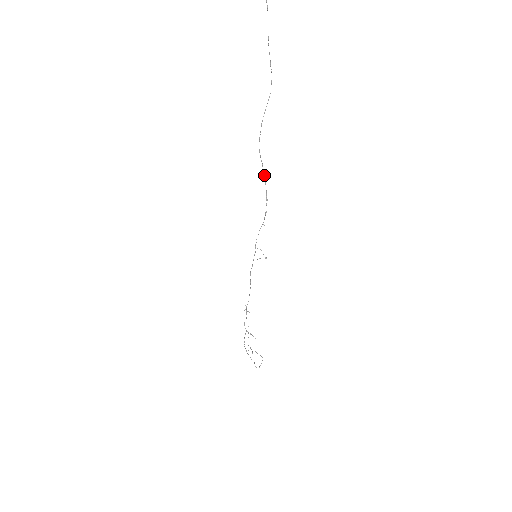
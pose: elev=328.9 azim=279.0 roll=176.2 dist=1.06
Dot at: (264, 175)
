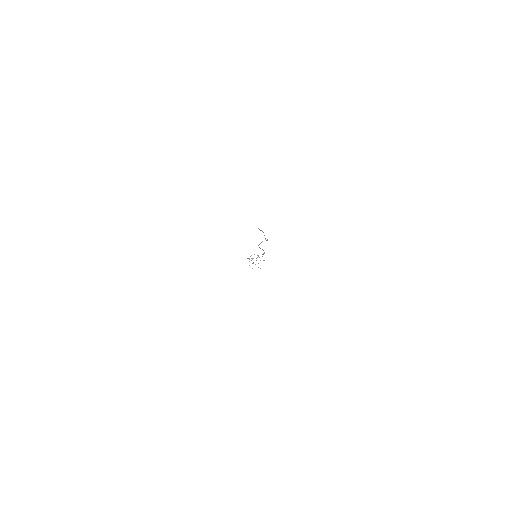
Dot at: (262, 249)
